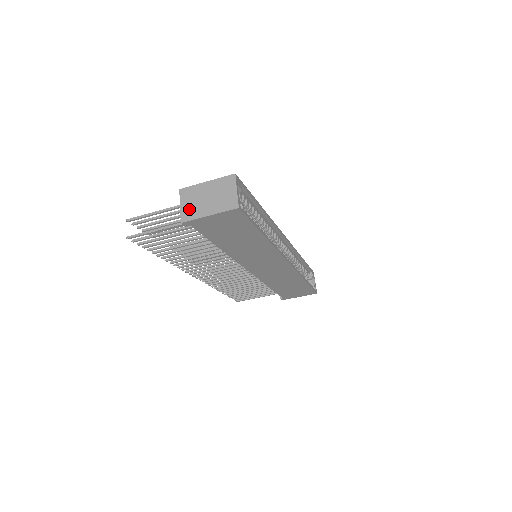
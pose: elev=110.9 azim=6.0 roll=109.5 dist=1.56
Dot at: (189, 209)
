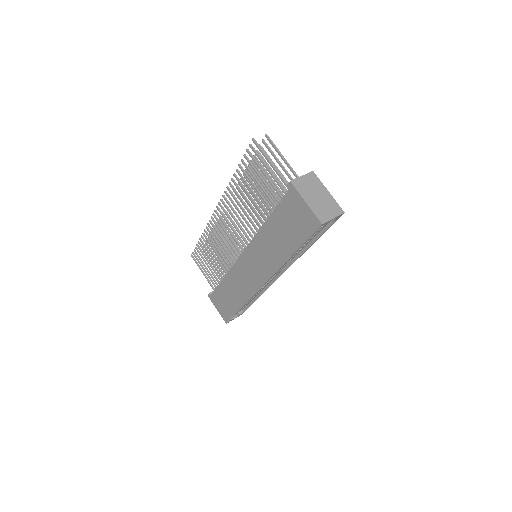
Dot at: (303, 184)
